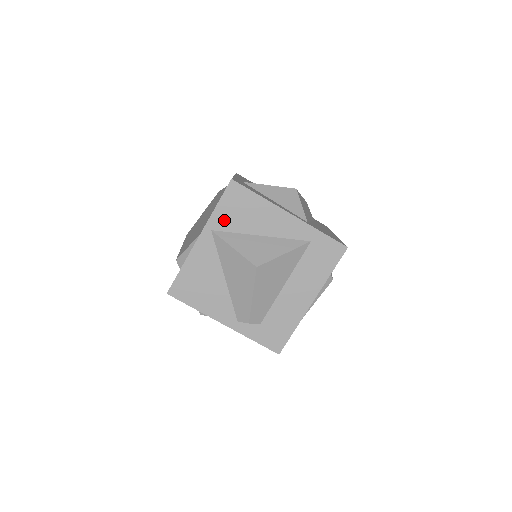
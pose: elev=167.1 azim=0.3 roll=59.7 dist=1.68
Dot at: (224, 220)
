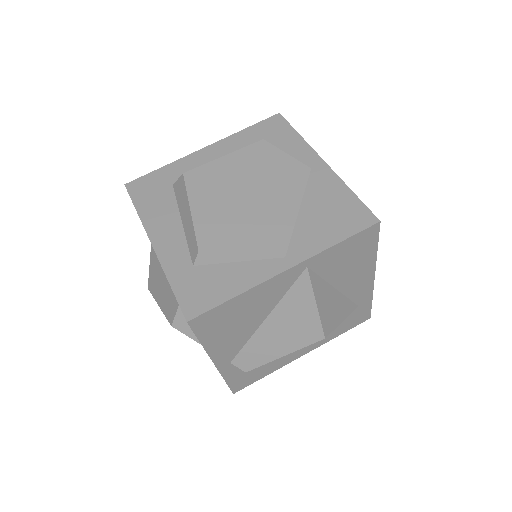
Dot at: (328, 261)
